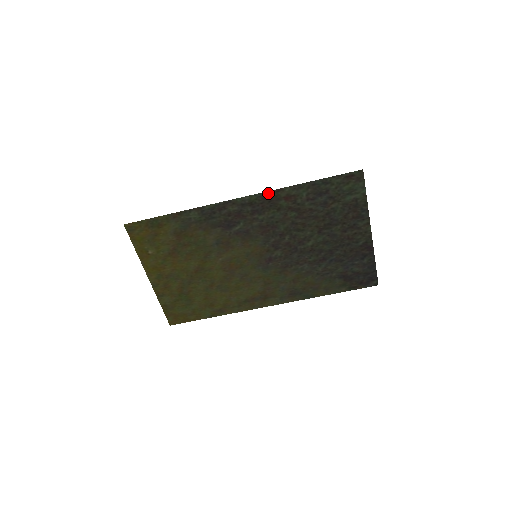
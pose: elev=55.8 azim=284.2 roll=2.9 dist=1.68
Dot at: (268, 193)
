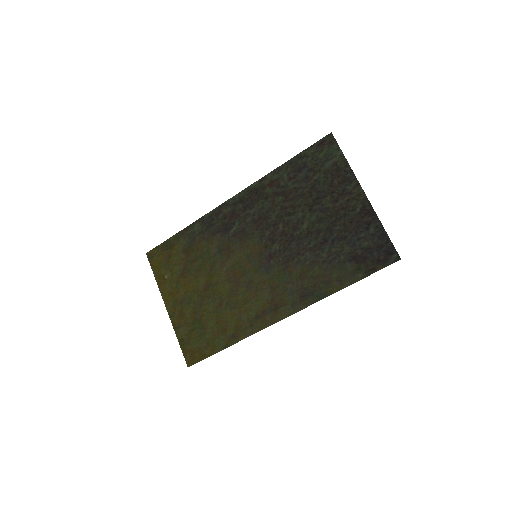
Dot at: (253, 185)
